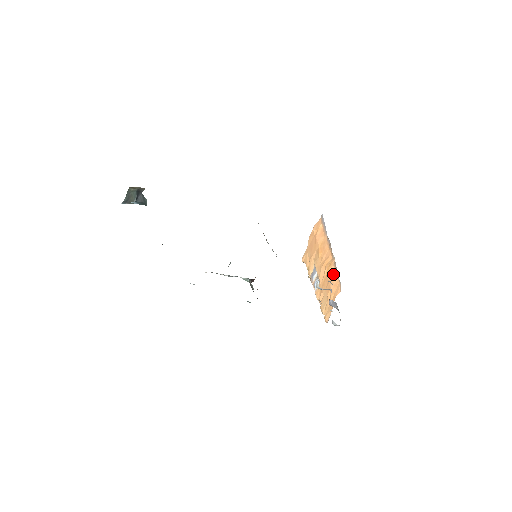
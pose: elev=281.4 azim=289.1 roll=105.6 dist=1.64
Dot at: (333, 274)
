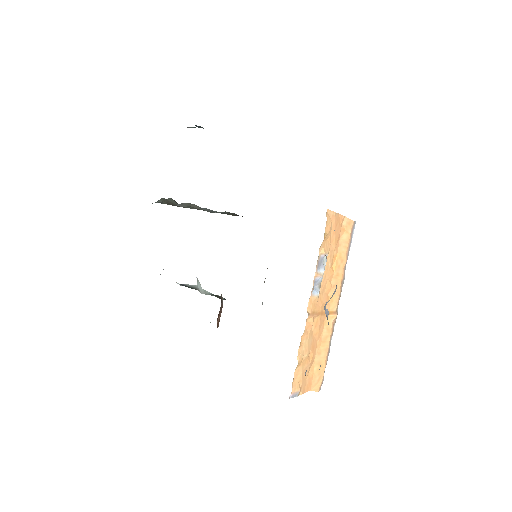
Dot at: (326, 338)
